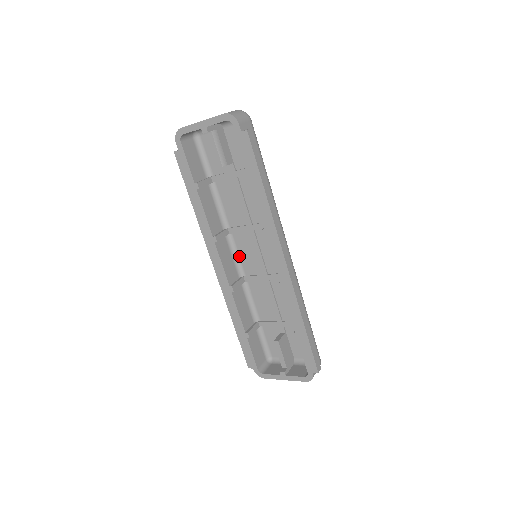
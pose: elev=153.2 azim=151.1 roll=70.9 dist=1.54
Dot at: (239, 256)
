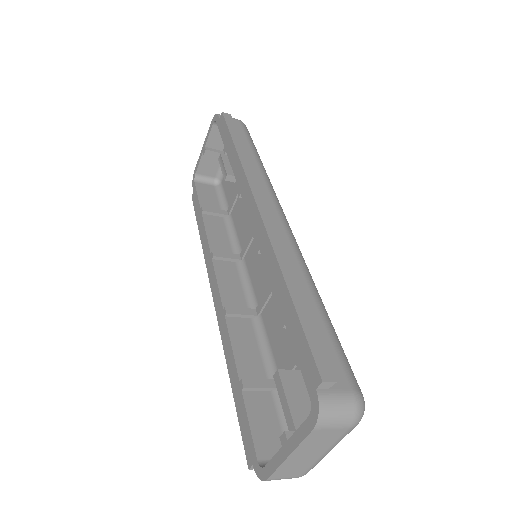
Dot at: (251, 283)
